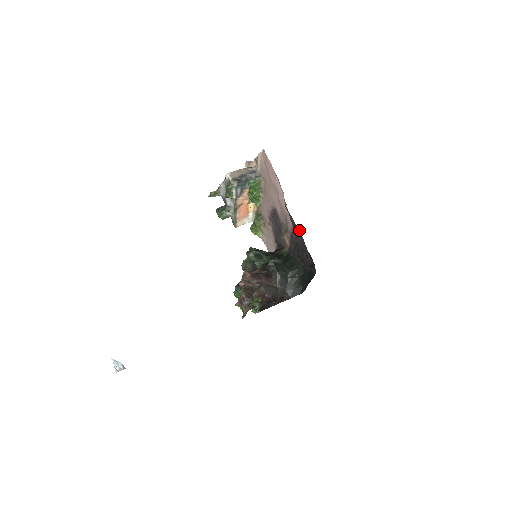
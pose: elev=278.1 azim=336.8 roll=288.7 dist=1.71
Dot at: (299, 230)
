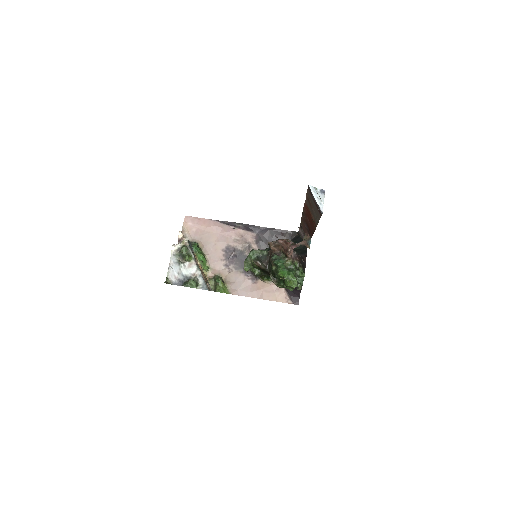
Dot at: (260, 227)
